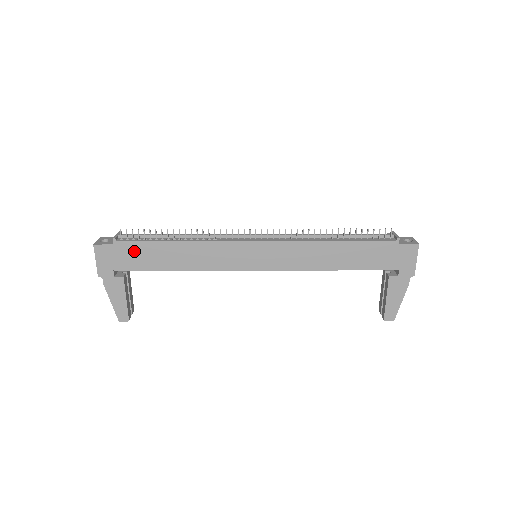
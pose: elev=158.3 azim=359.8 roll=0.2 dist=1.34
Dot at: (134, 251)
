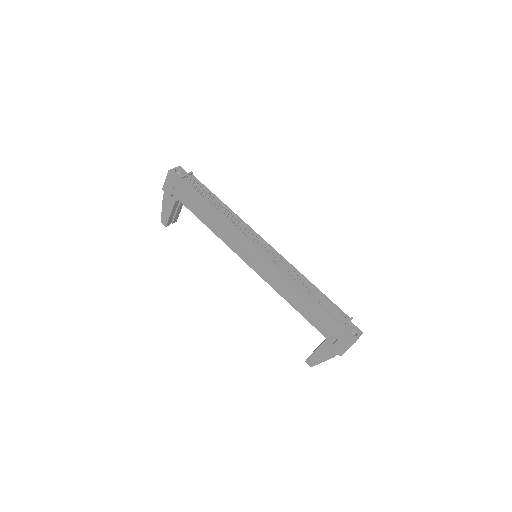
Dot at: (188, 193)
